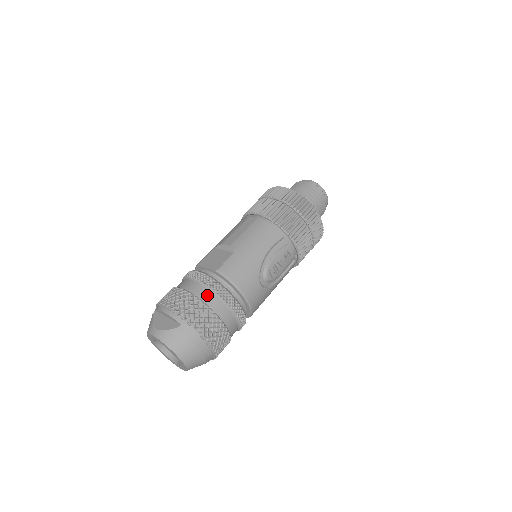
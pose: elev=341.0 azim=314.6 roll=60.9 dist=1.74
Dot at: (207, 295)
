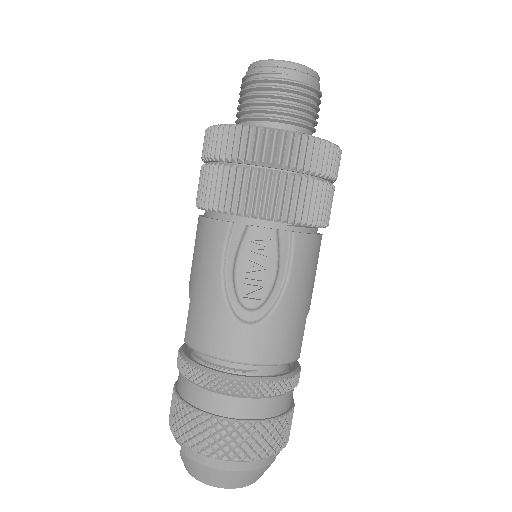
Dot at: (187, 388)
